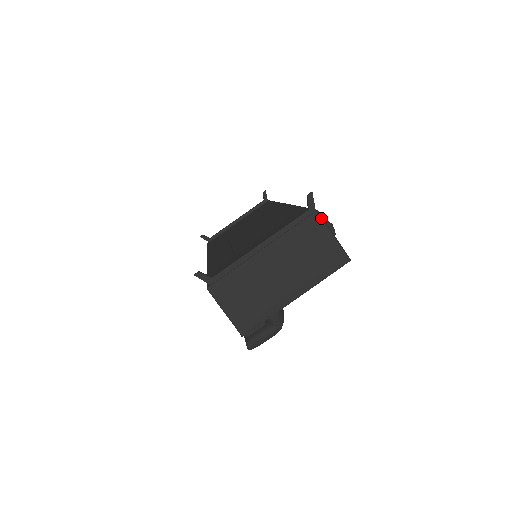
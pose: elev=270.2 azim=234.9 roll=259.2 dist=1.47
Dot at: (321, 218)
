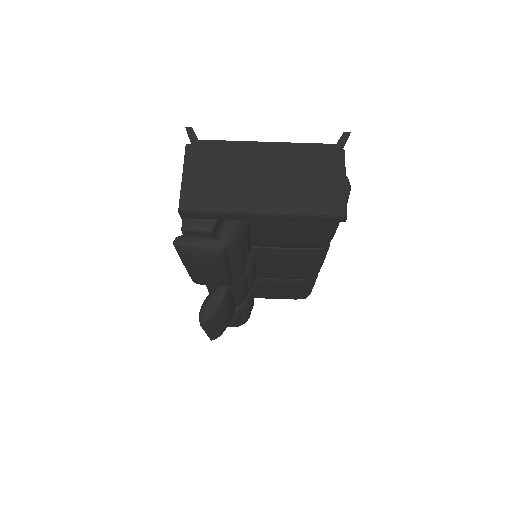
Dot at: (343, 157)
